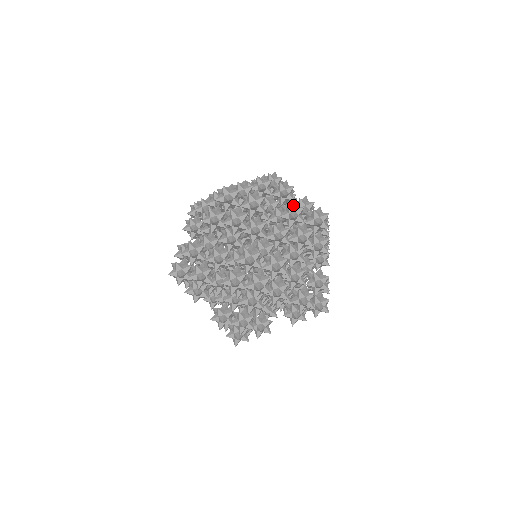
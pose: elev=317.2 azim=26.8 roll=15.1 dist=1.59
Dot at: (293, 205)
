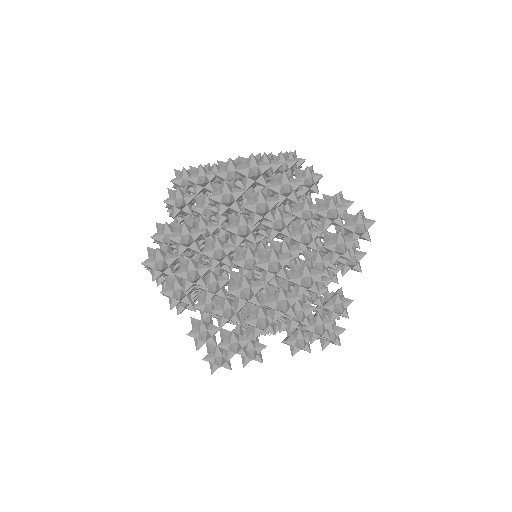
Dot at: occluded
